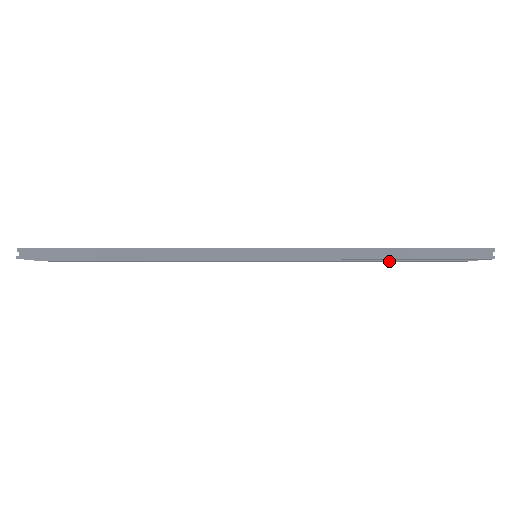
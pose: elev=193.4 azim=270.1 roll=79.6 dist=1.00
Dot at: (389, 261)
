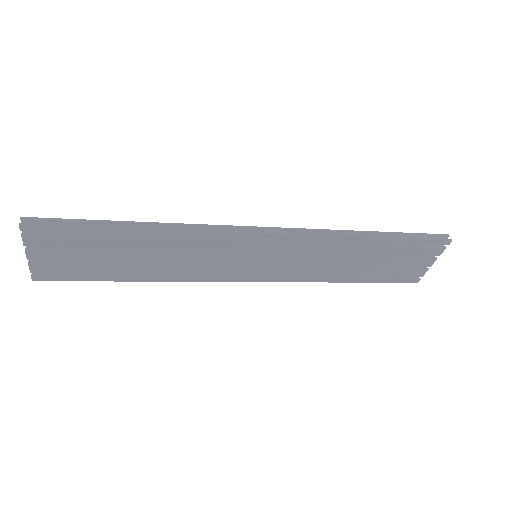
Dot at: (368, 269)
